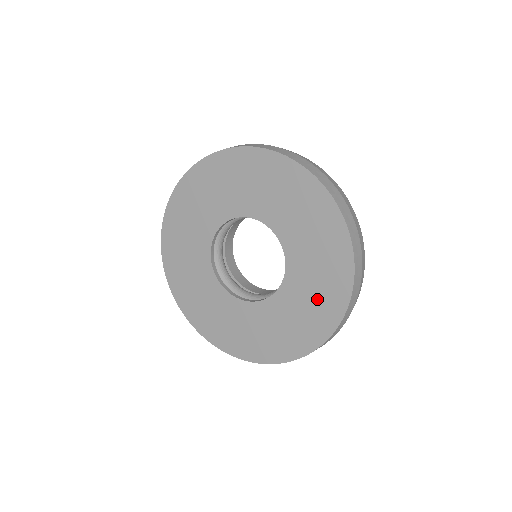
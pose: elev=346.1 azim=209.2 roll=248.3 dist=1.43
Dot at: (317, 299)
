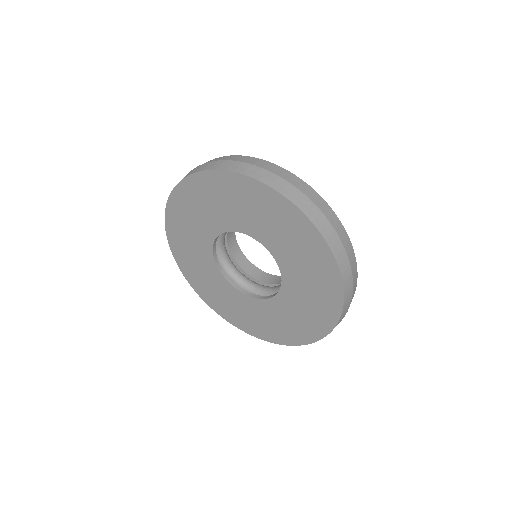
Dot at: (275, 326)
